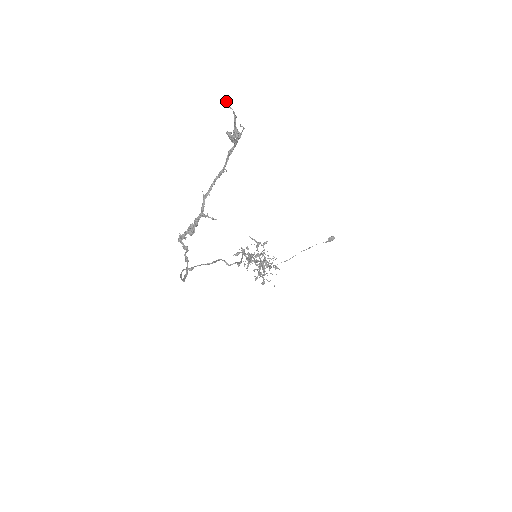
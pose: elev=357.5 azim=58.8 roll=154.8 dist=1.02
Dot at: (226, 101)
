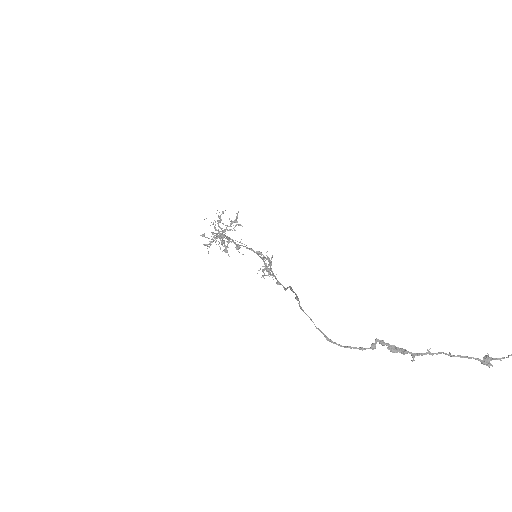
Dot at: out of frame
